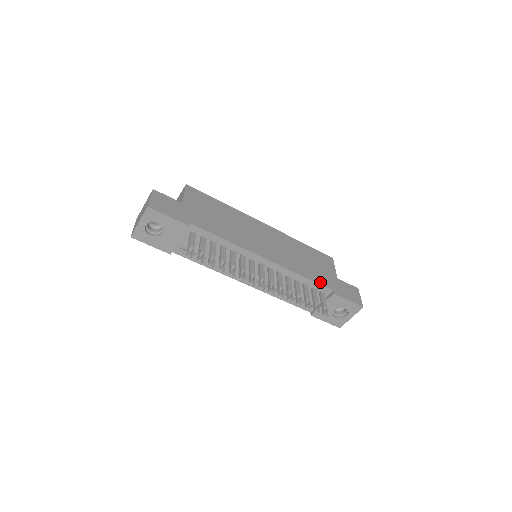
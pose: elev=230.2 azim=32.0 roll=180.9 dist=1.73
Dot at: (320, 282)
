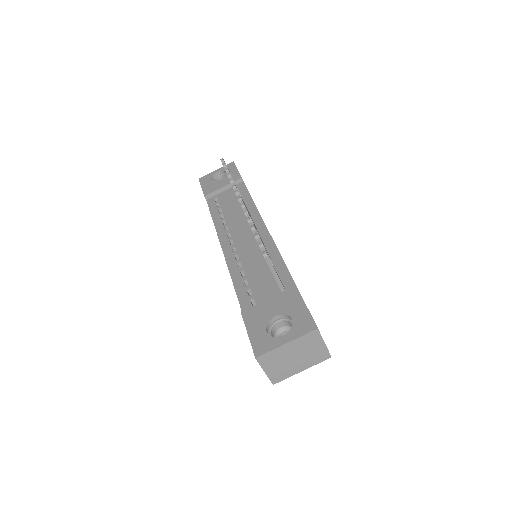
Dot at: occluded
